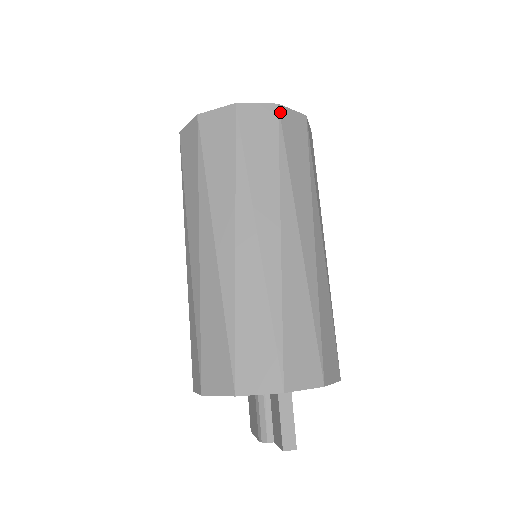
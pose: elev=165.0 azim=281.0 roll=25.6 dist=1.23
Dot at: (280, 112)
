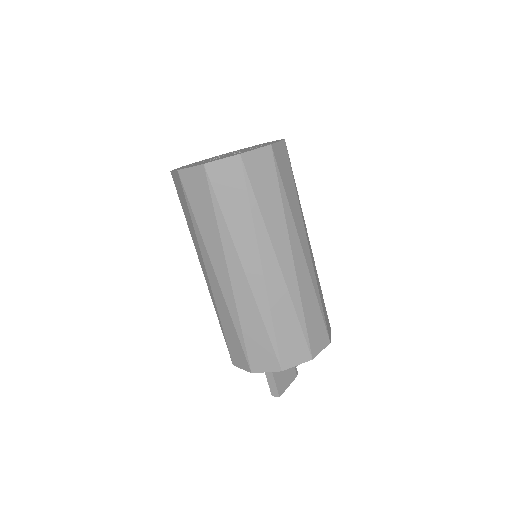
Dot at: (207, 171)
